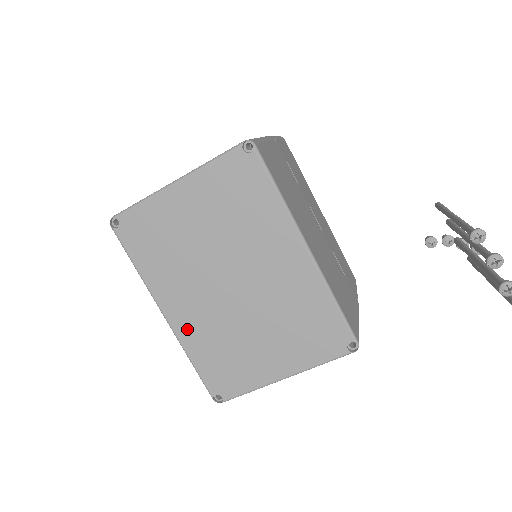
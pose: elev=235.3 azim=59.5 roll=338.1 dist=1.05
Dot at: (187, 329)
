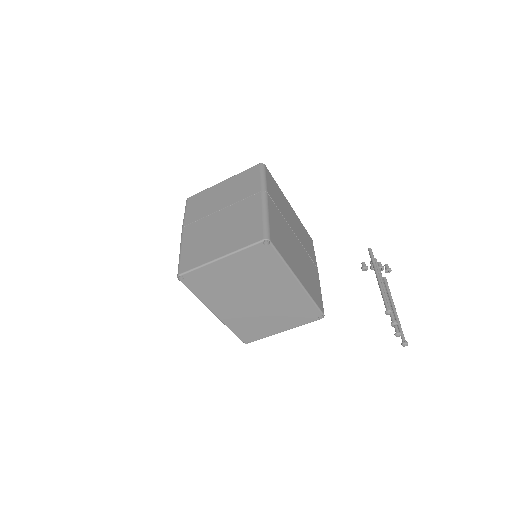
Dot at: (228, 318)
